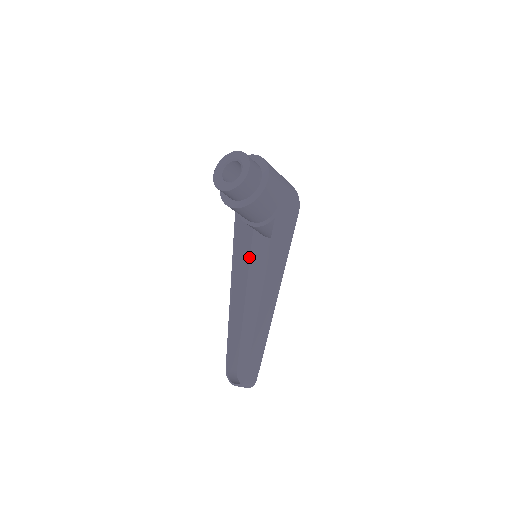
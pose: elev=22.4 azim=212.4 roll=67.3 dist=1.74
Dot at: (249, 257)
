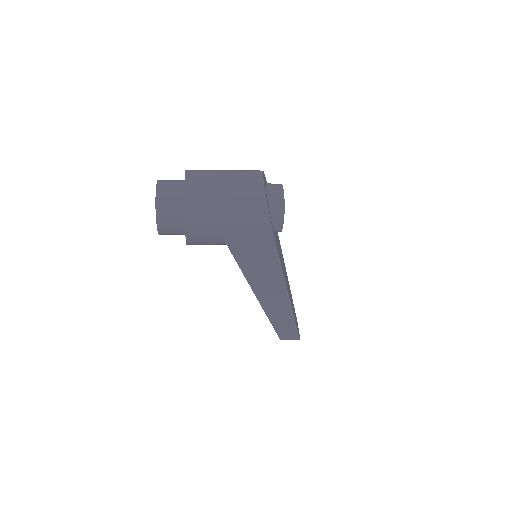
Dot at: occluded
